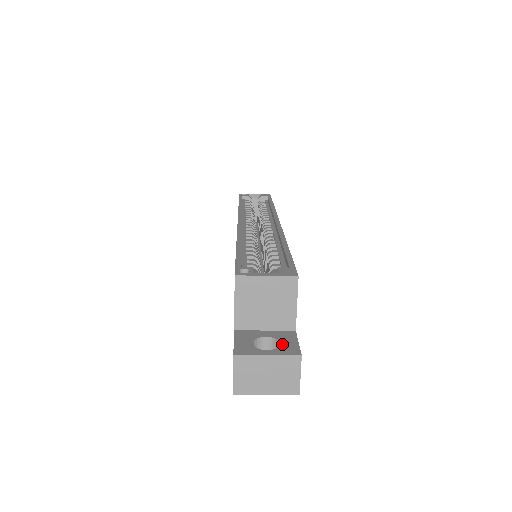
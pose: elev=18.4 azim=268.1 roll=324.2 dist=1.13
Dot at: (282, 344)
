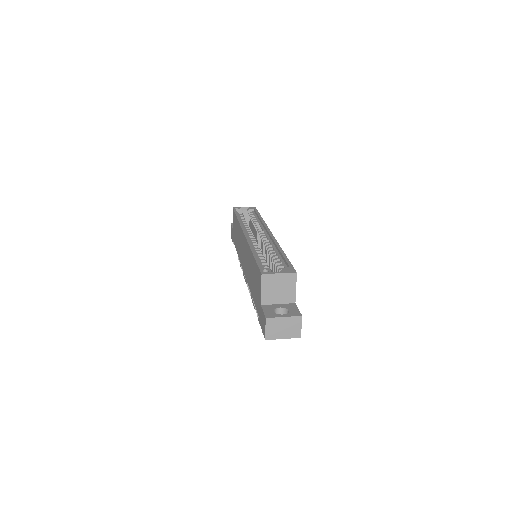
Dot at: (290, 311)
